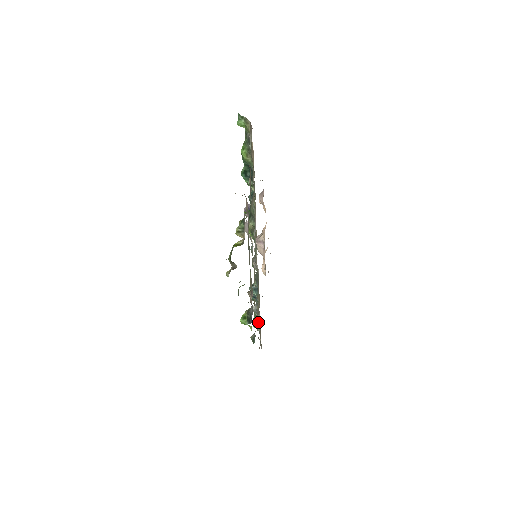
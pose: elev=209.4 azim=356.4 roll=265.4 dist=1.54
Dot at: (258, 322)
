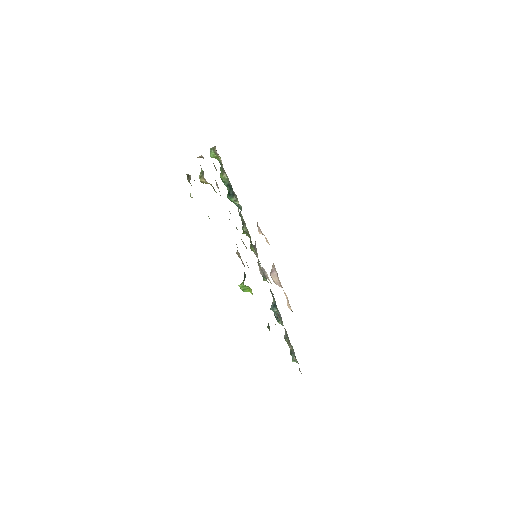
Dot at: occluded
